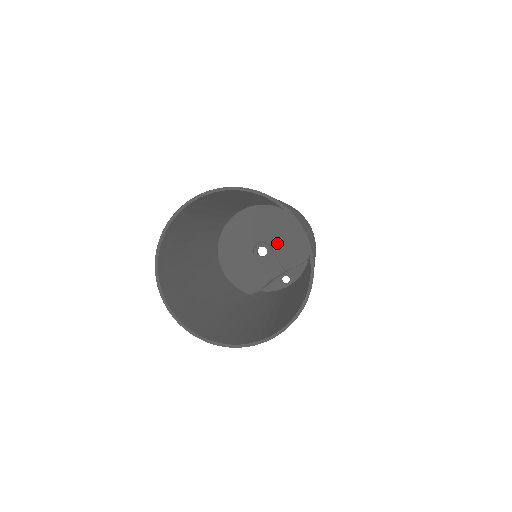
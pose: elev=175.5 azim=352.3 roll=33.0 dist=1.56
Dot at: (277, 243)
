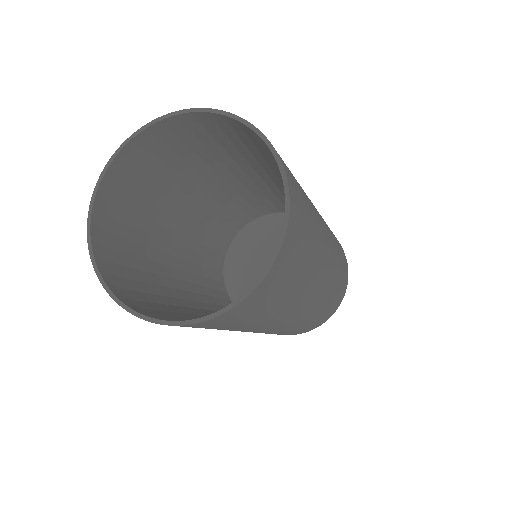
Dot at: occluded
